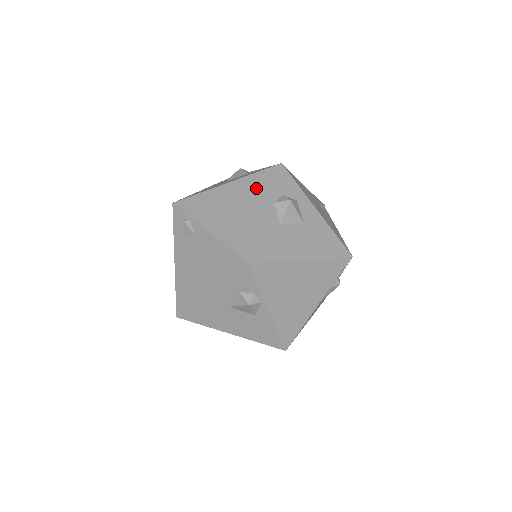
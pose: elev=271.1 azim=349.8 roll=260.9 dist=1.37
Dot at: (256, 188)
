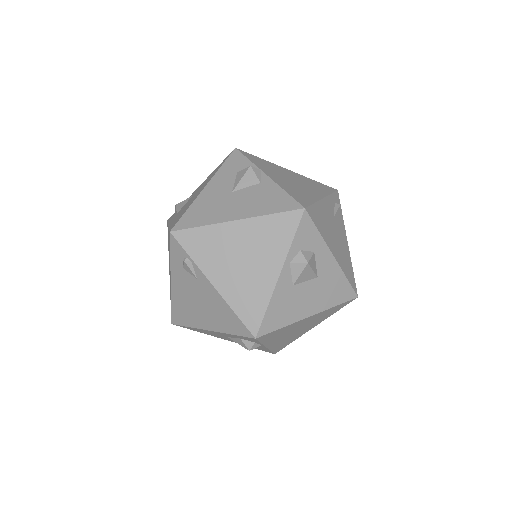
Dot at: (271, 239)
